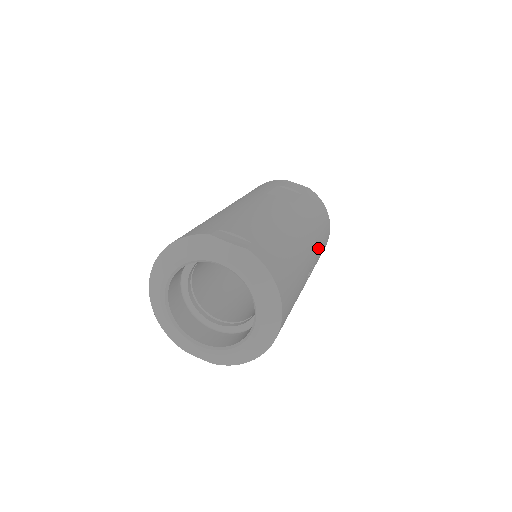
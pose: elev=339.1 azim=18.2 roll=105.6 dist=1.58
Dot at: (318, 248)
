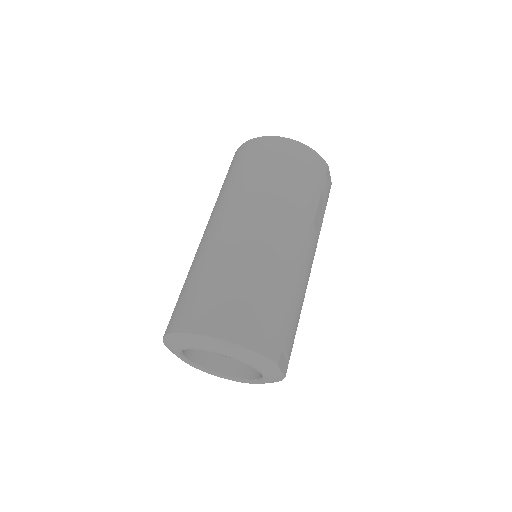
Dot at: occluded
